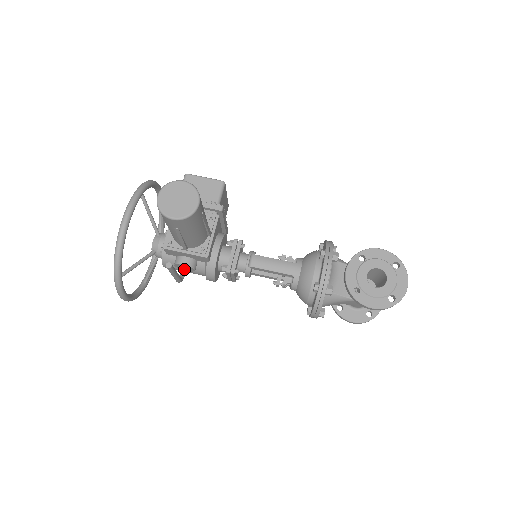
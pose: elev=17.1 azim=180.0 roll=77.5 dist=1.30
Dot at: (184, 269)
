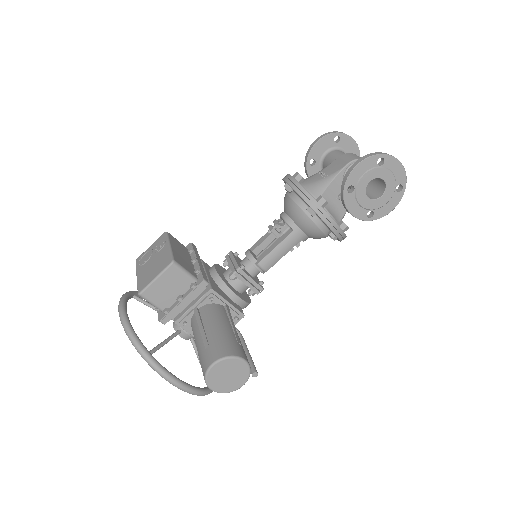
Dot at: occluded
